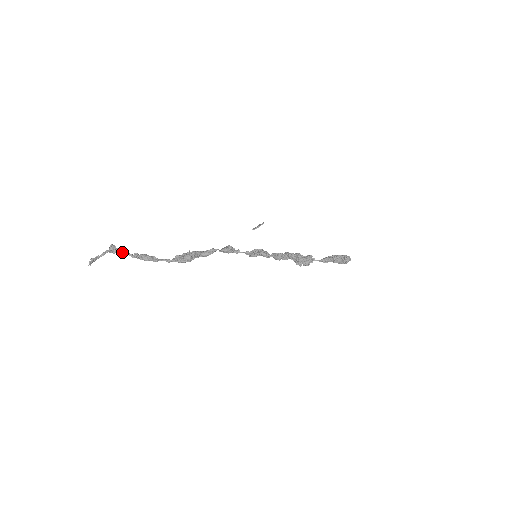
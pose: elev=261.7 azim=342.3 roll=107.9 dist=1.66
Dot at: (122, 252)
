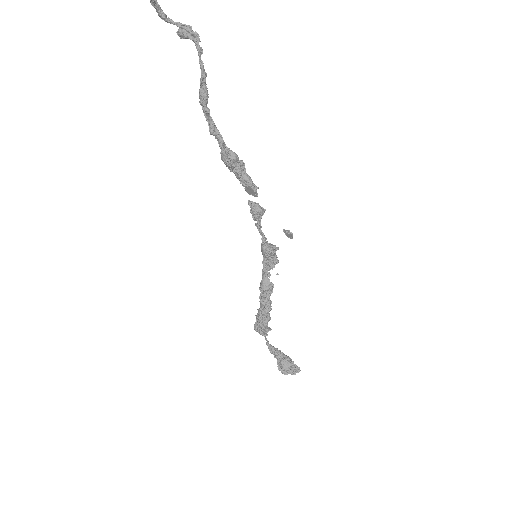
Dot at: (201, 48)
